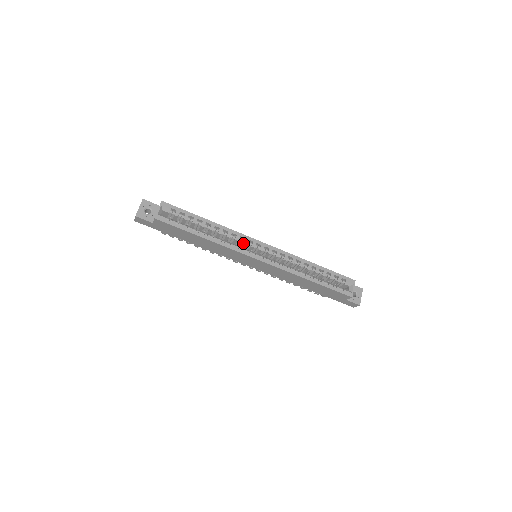
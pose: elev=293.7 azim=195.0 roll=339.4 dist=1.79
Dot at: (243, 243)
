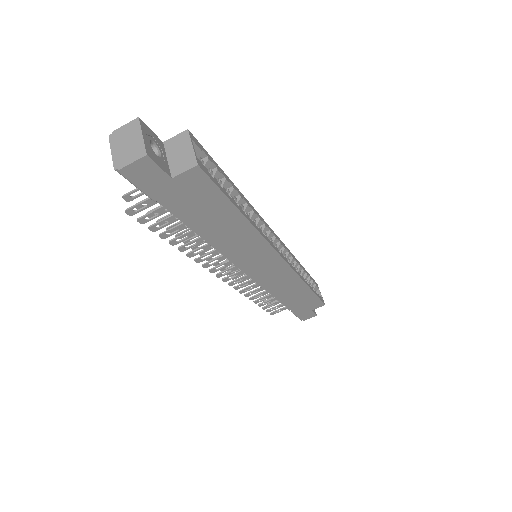
Dot at: occluded
